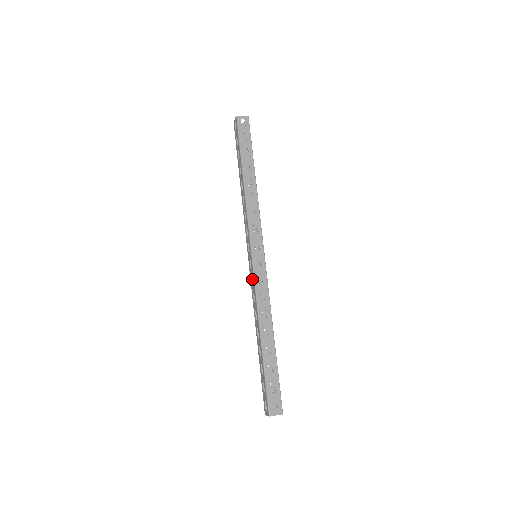
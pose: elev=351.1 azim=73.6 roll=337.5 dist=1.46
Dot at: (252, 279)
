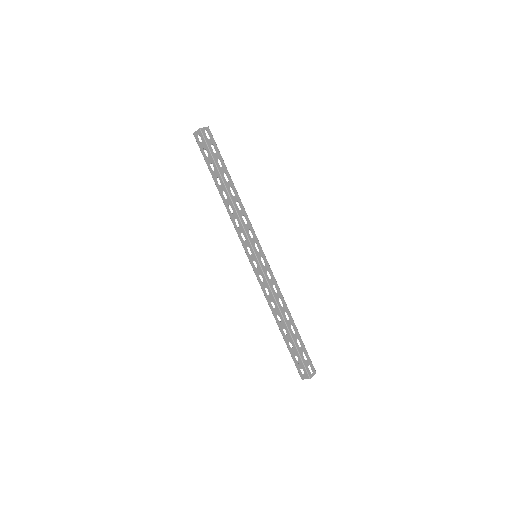
Dot at: (257, 276)
